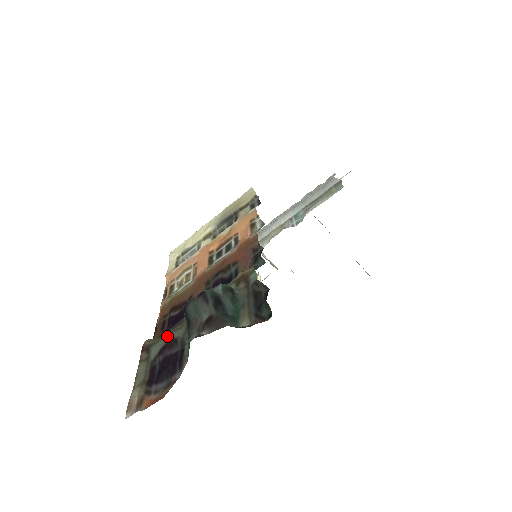
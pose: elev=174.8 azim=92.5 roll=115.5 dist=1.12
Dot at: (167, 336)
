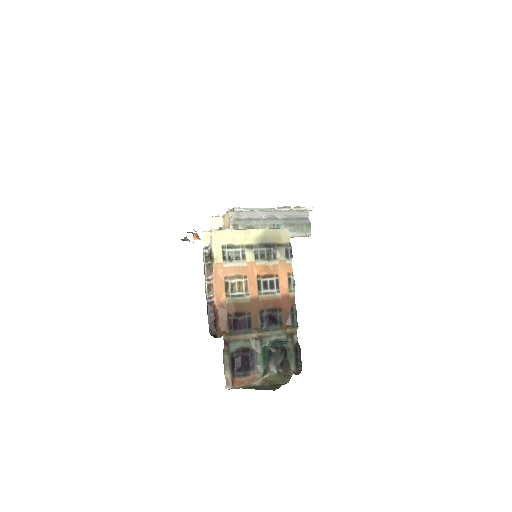
Dot at: (242, 343)
